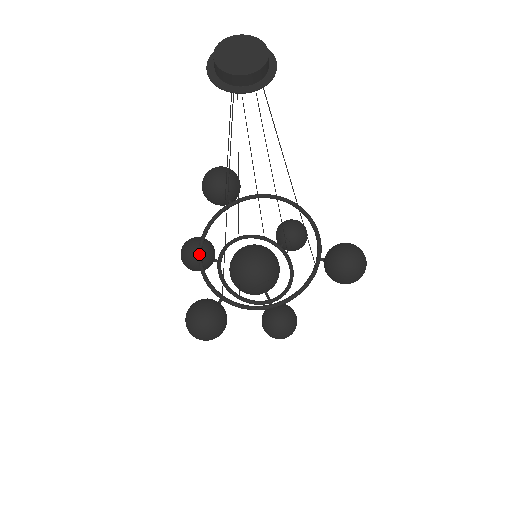
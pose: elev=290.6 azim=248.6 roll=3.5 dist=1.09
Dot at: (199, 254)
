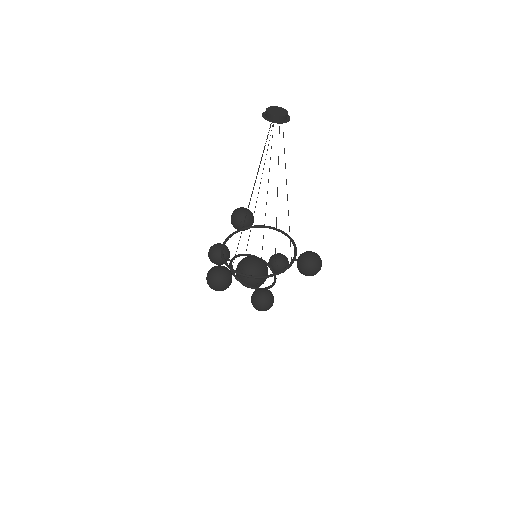
Dot at: (222, 247)
